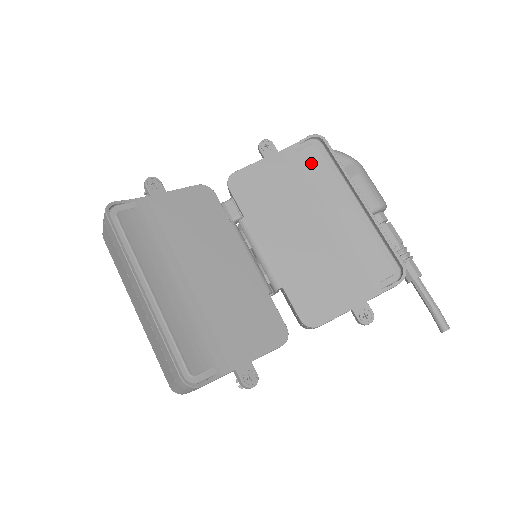
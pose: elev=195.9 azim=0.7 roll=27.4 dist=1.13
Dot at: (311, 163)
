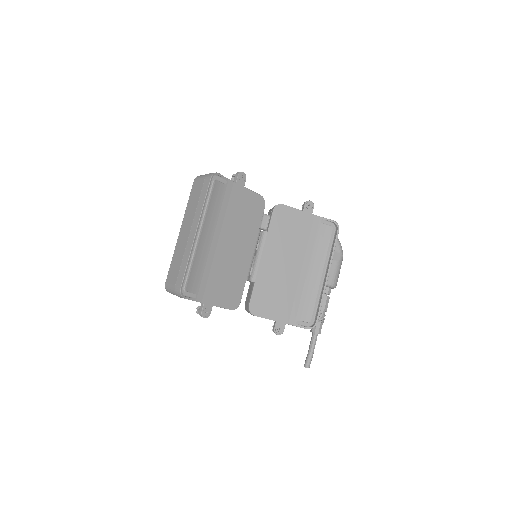
Dot at: (322, 235)
